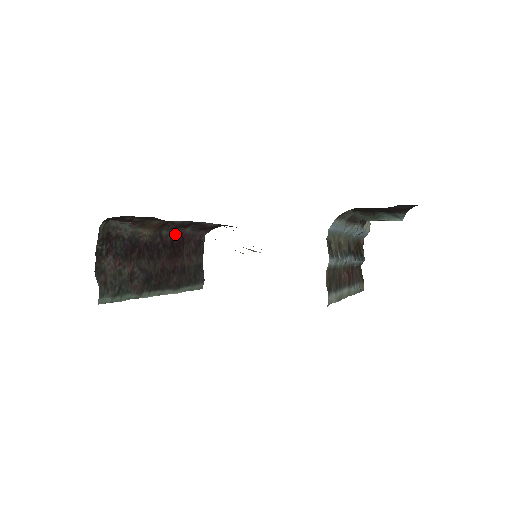
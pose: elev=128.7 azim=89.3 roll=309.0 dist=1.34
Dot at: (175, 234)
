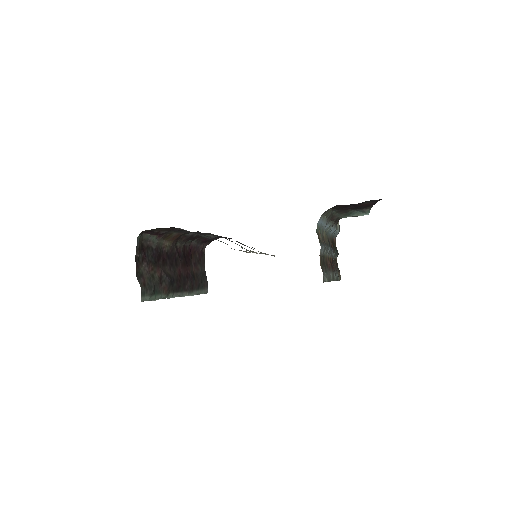
Dot at: (185, 246)
